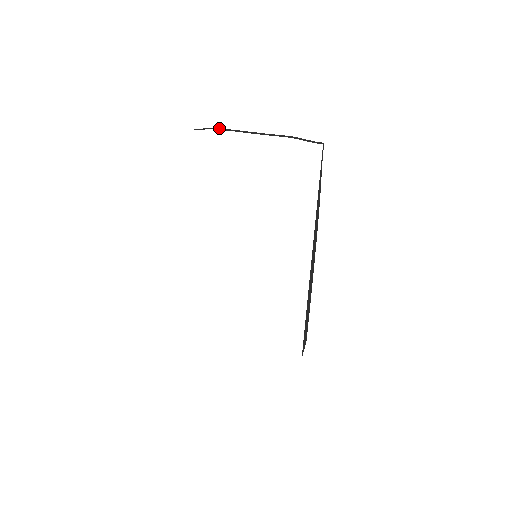
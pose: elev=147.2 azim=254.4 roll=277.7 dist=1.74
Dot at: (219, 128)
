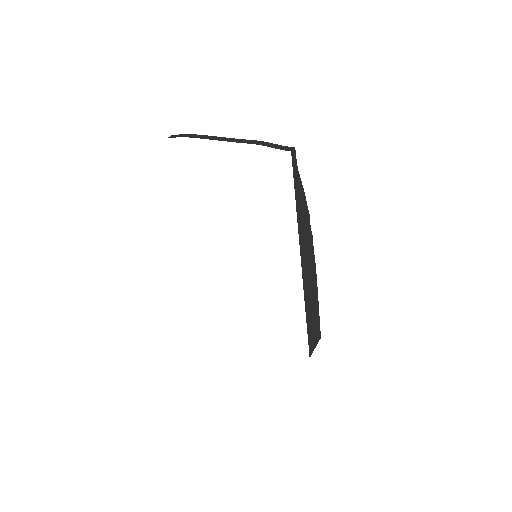
Dot at: (192, 134)
